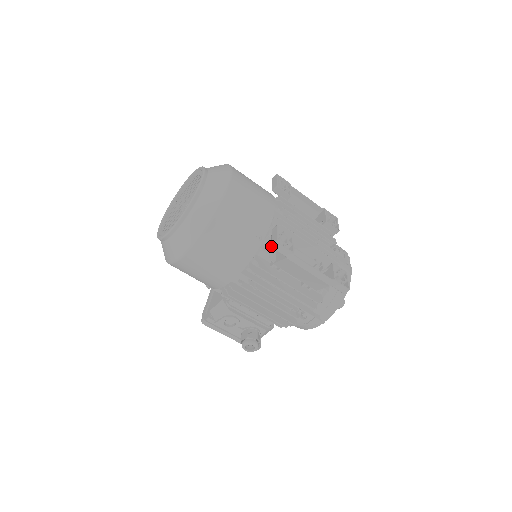
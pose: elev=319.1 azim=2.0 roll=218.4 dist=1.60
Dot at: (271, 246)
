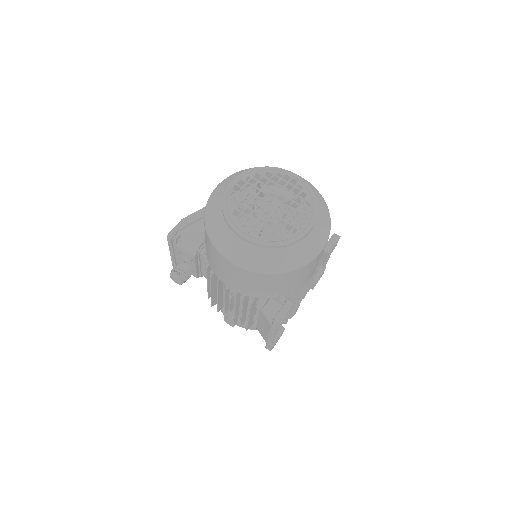
Dot at: (275, 318)
